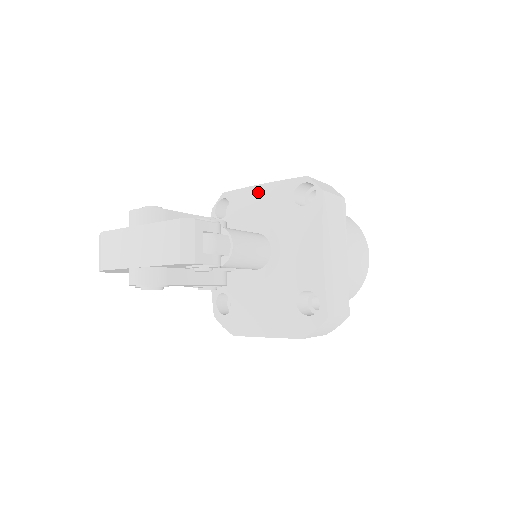
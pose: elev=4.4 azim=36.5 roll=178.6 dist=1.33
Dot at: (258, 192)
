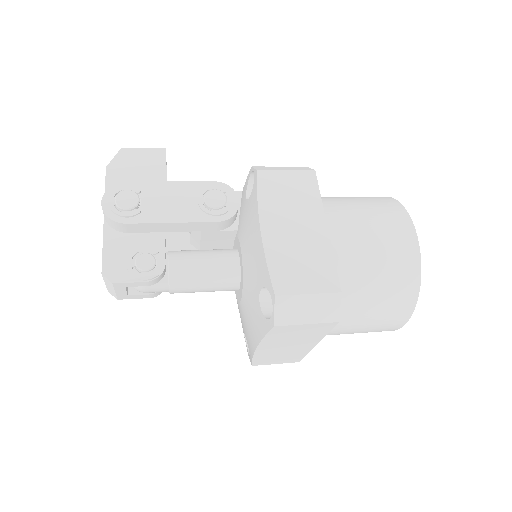
Dot at: (255, 233)
